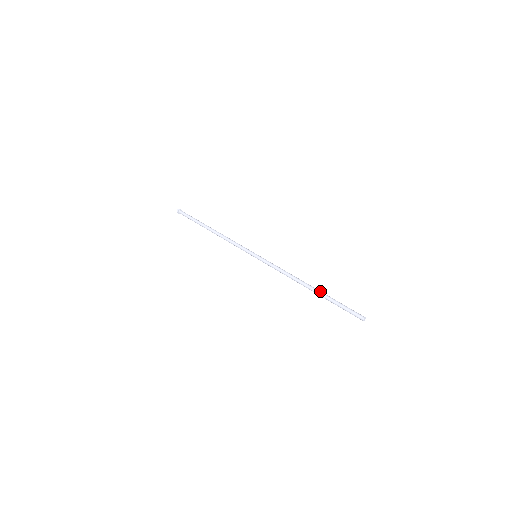
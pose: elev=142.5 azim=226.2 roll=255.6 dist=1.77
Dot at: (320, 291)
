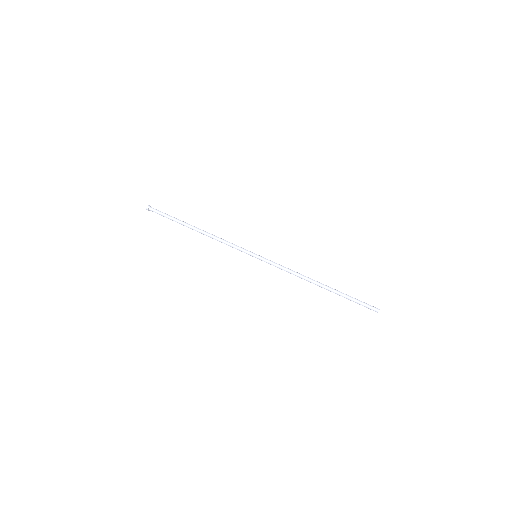
Dot at: (332, 289)
